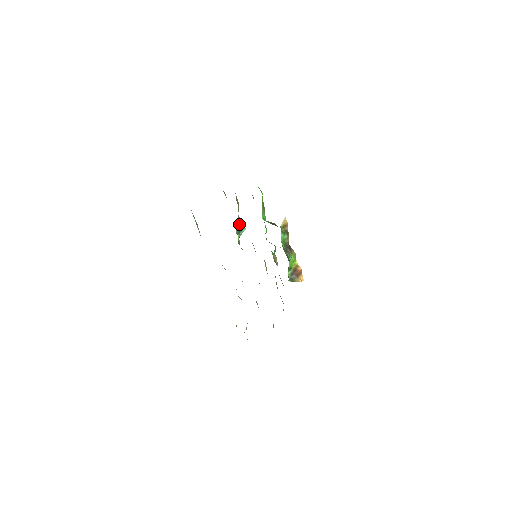
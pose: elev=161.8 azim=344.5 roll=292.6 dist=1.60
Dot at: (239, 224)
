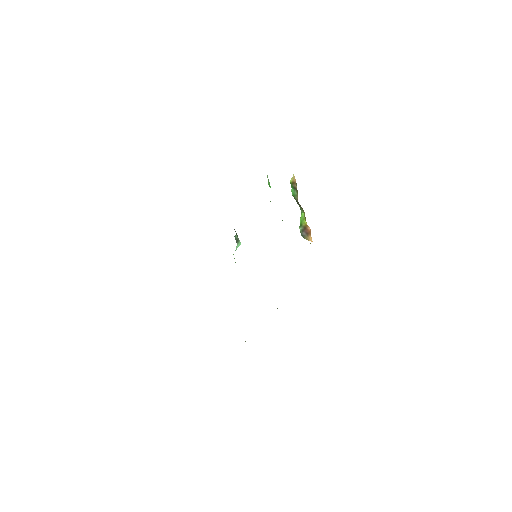
Dot at: (236, 234)
